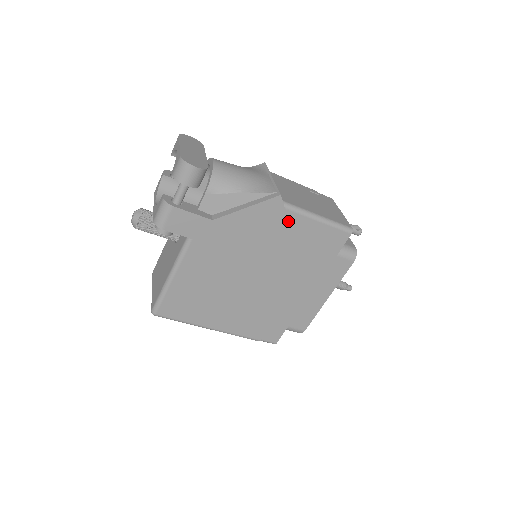
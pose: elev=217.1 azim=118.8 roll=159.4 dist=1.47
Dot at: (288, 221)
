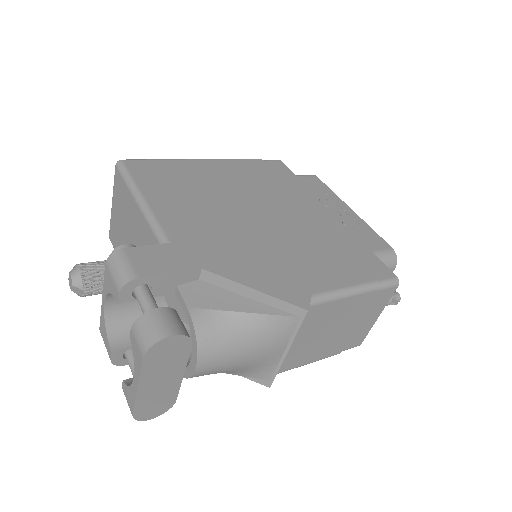
Dot at: occluded
